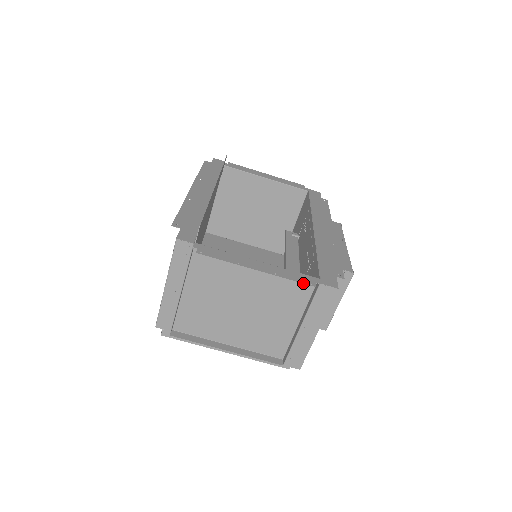
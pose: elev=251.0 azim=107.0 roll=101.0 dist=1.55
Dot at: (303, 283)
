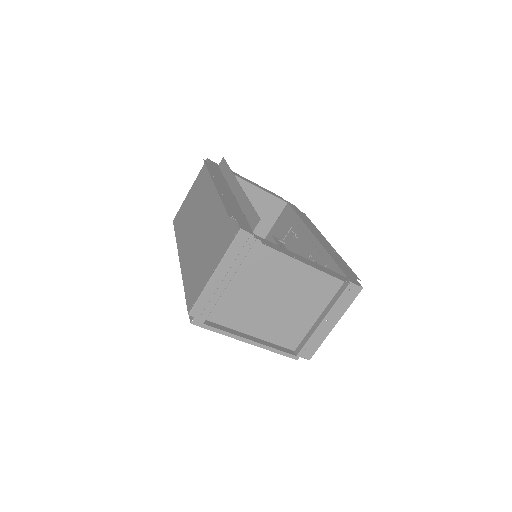
Dot at: (342, 280)
